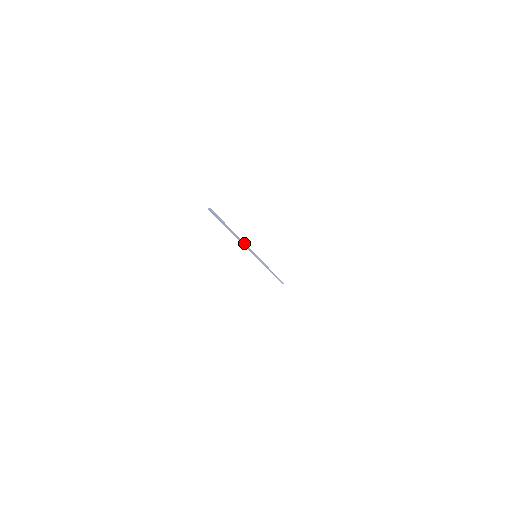
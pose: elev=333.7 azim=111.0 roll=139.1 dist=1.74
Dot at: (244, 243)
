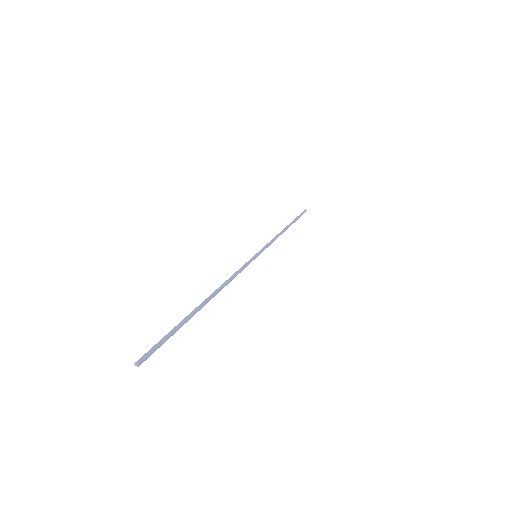
Dot at: (230, 280)
